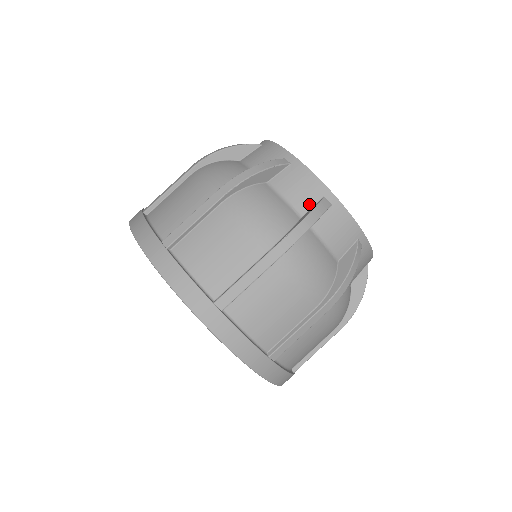
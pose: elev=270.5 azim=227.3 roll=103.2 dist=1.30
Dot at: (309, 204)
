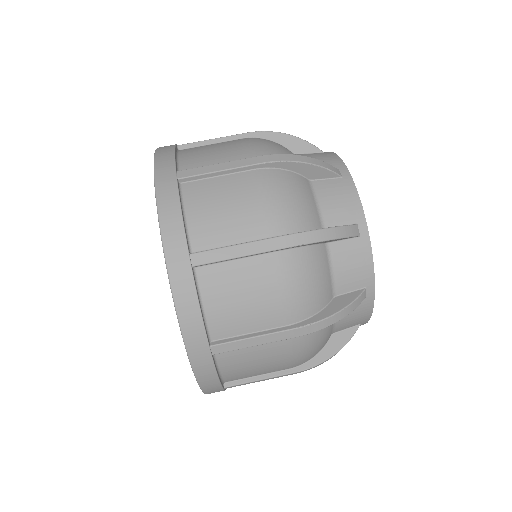
Dot at: occluded
